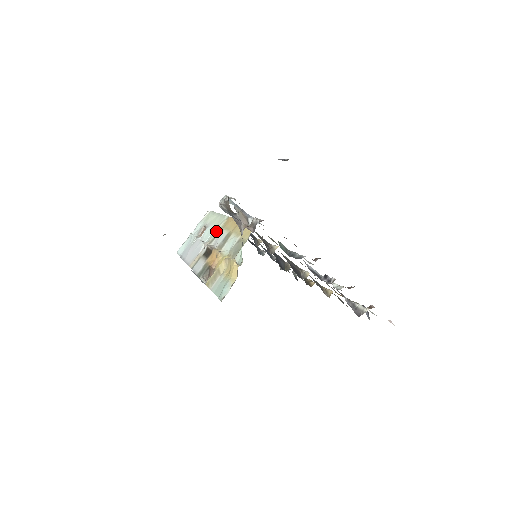
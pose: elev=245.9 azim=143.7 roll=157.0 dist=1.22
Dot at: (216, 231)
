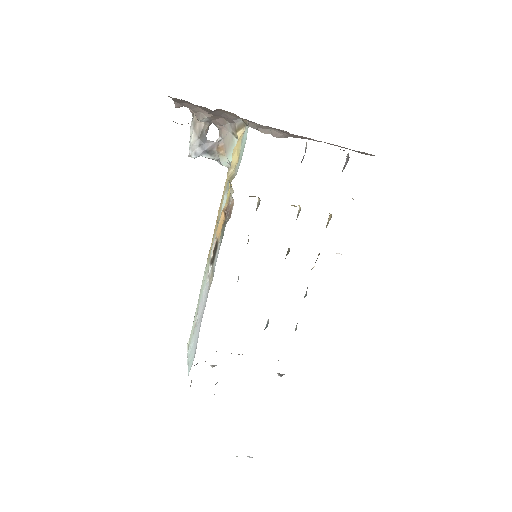
Dot at: (207, 268)
